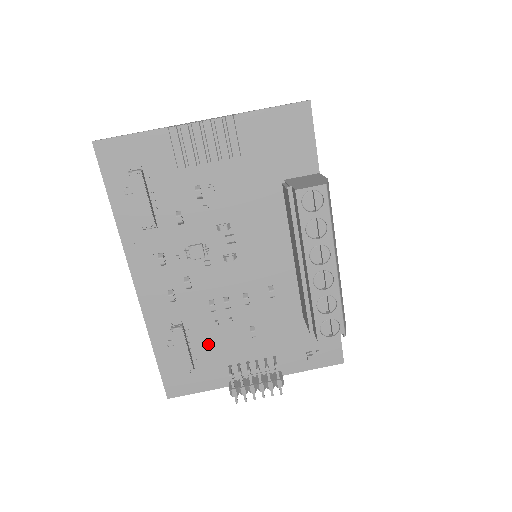
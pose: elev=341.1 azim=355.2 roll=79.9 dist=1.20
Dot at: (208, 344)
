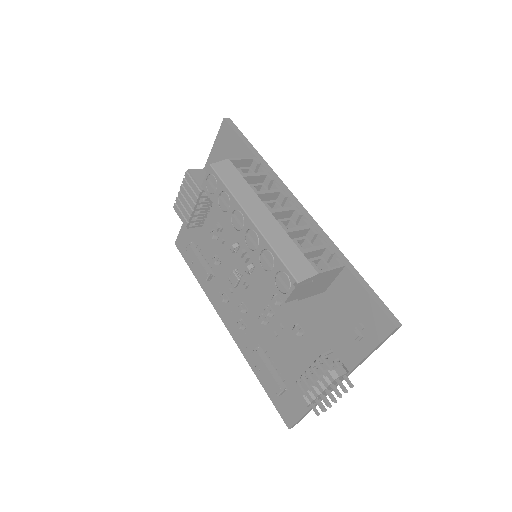
Dot at: (283, 359)
